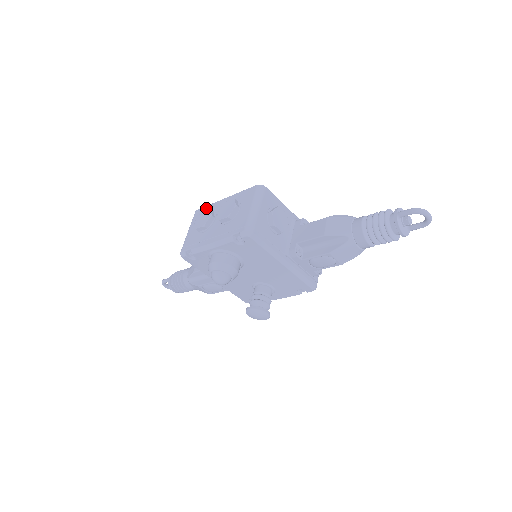
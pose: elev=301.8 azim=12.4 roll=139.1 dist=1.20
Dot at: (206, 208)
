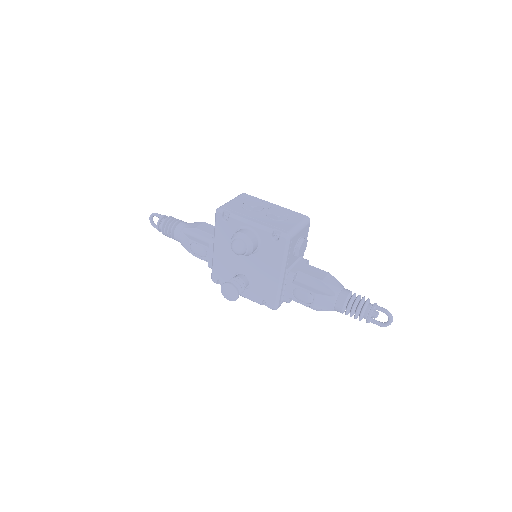
Dot at: occluded
